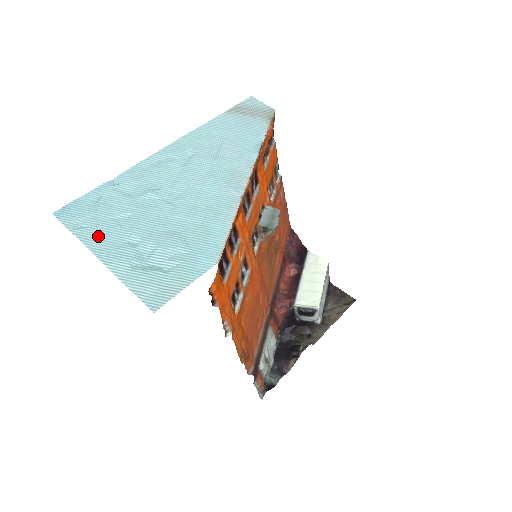
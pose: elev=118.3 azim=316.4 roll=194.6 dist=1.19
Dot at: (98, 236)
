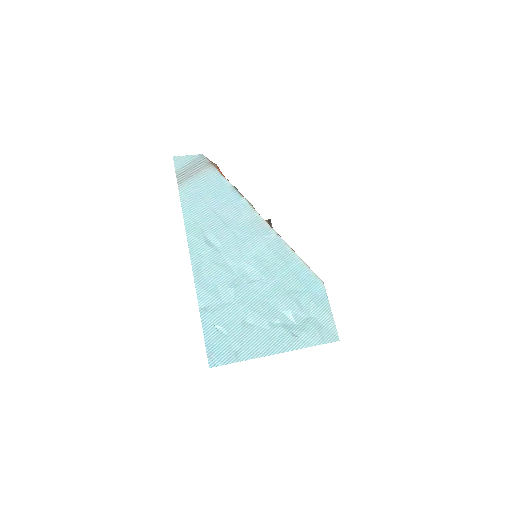
Dot at: (255, 345)
